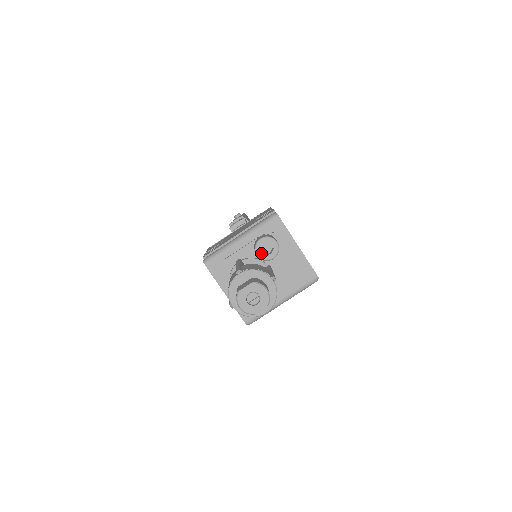
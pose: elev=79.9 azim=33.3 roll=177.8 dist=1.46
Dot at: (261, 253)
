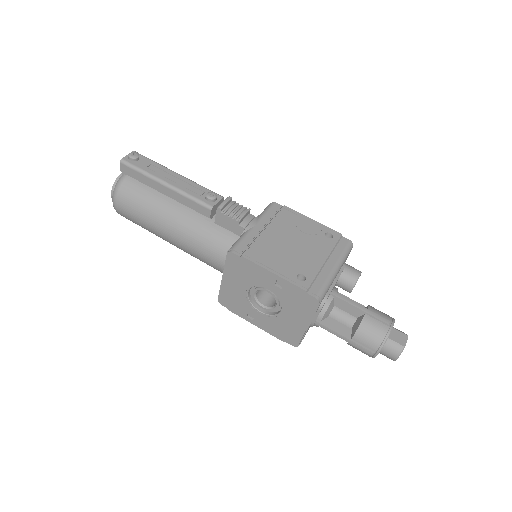
Dot at: occluded
